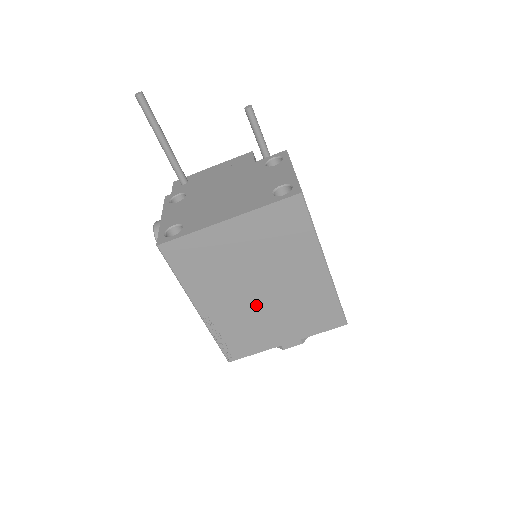
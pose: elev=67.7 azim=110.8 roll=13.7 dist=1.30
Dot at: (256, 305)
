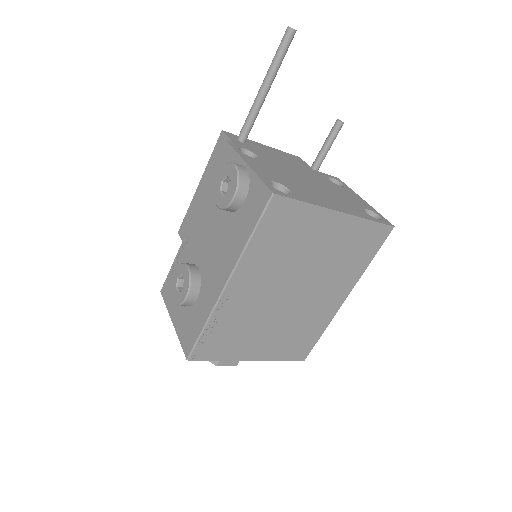
Dot at: (272, 308)
